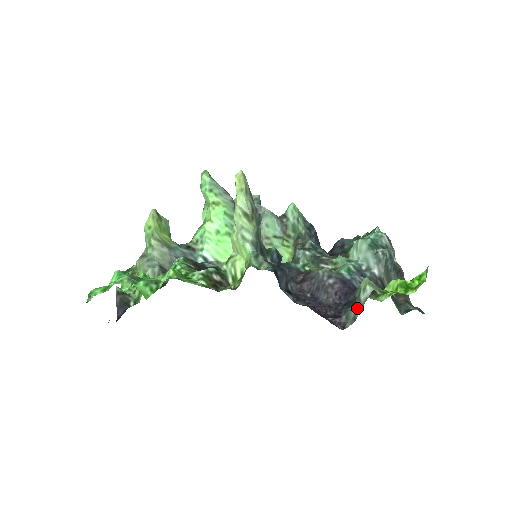
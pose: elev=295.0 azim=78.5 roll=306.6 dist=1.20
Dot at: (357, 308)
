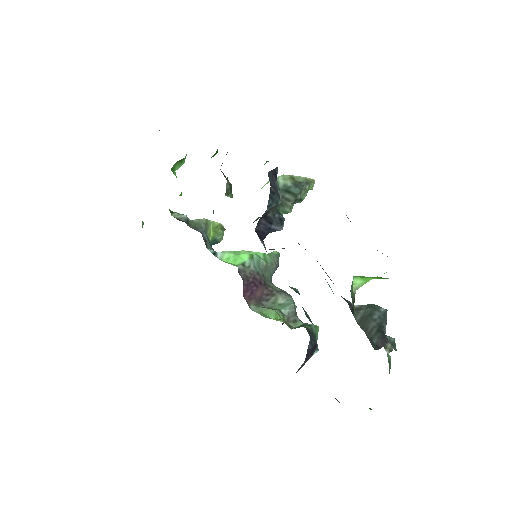
Dot at: occluded
